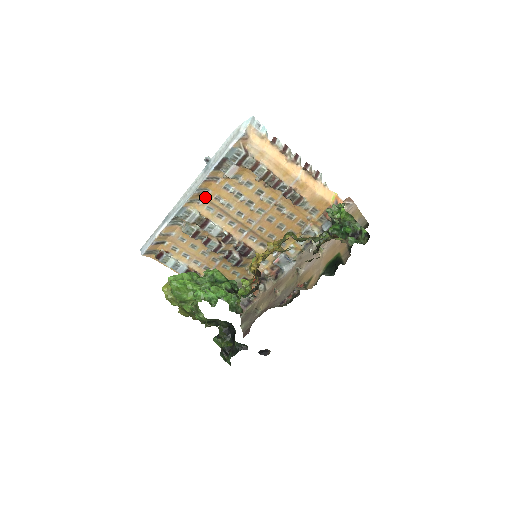
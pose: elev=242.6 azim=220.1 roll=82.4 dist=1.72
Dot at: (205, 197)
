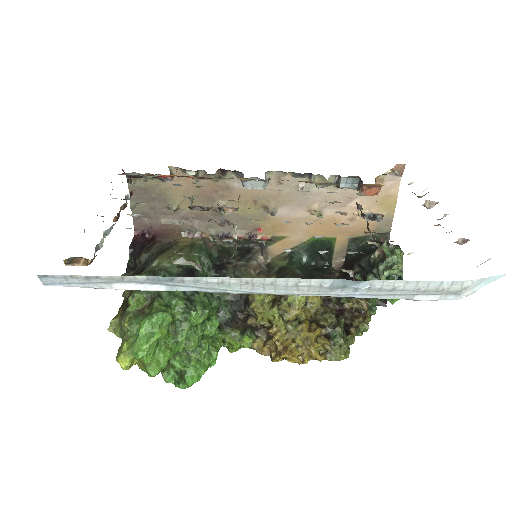
Dot at: occluded
